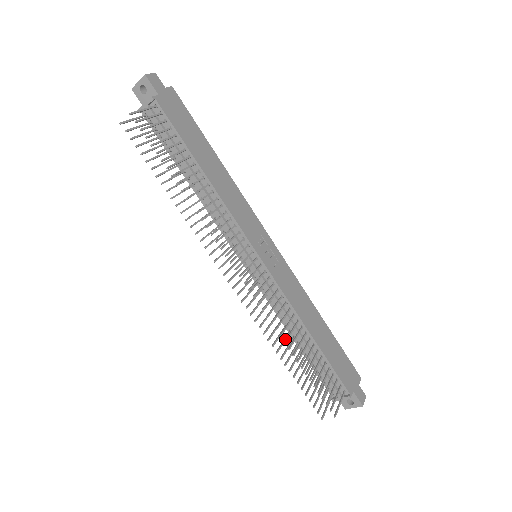
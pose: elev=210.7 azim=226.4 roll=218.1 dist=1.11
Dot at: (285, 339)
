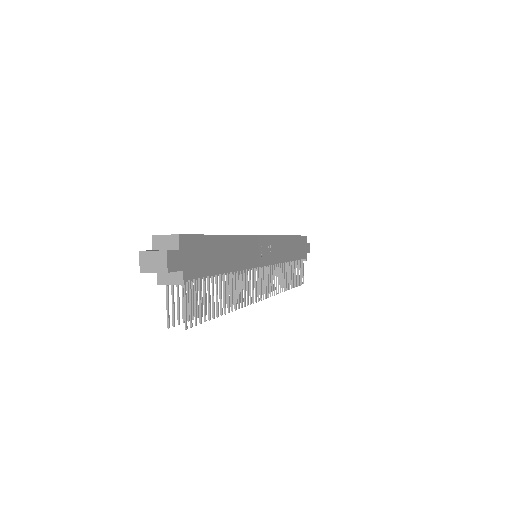
Dot at: occluded
